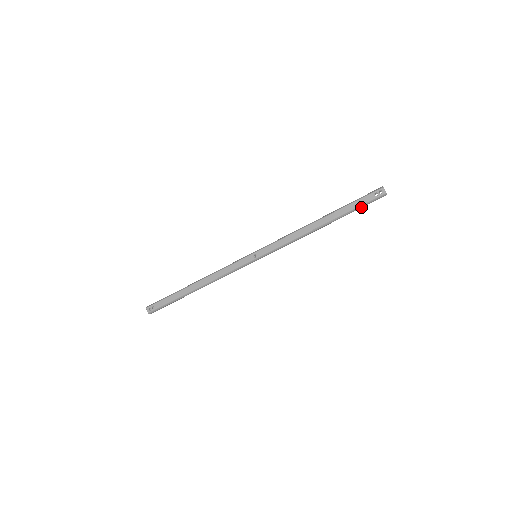
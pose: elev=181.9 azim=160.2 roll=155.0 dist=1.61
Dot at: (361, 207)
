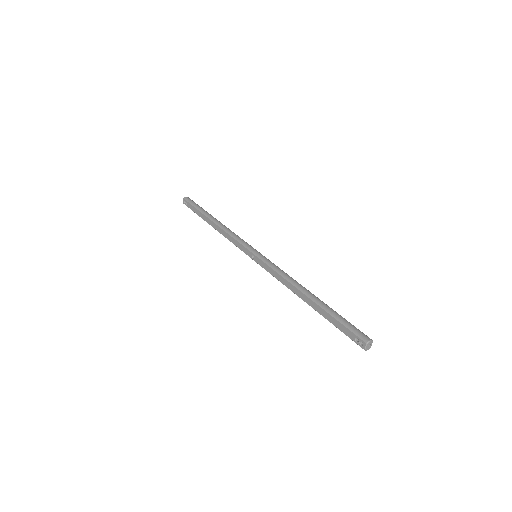
Dot at: (341, 330)
